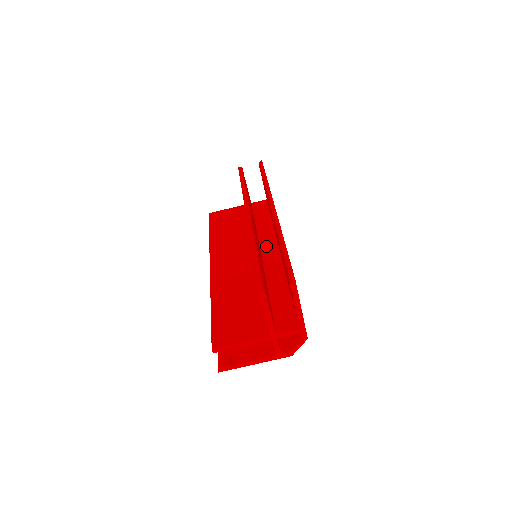
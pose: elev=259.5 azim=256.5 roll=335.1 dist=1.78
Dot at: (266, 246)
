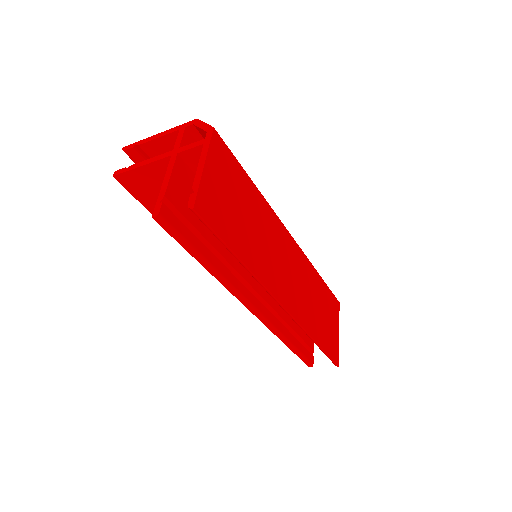
Dot at: occluded
